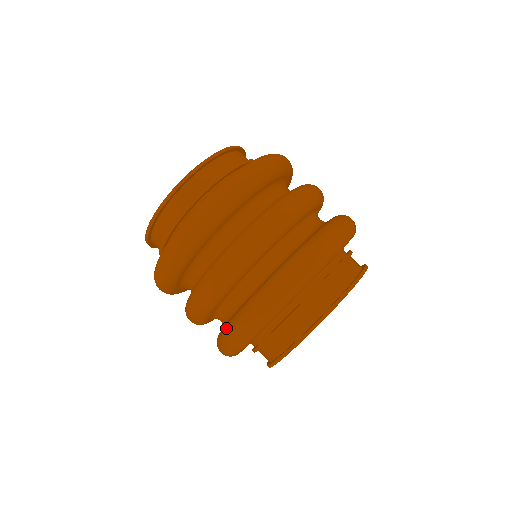
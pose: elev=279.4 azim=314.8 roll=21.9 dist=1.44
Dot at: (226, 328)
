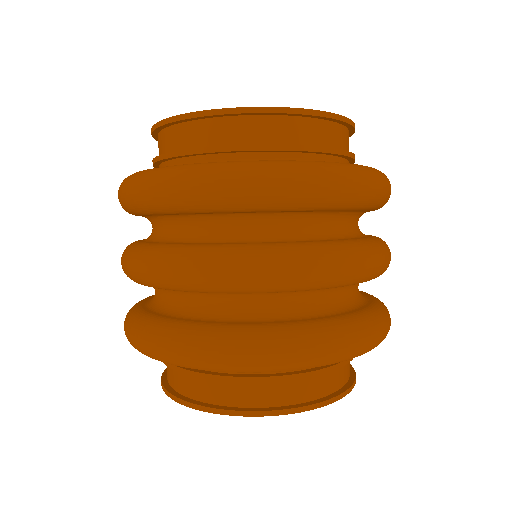
Dot at: (159, 325)
